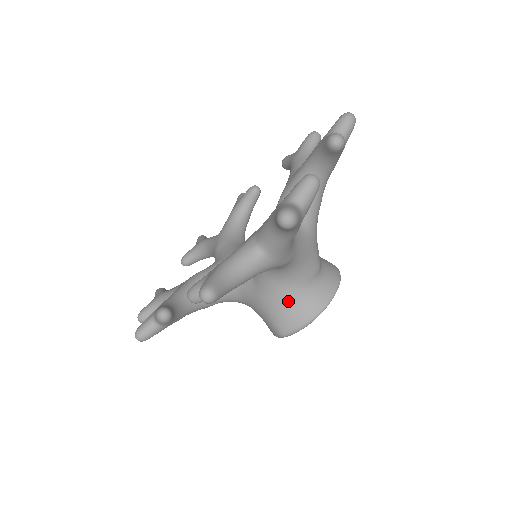
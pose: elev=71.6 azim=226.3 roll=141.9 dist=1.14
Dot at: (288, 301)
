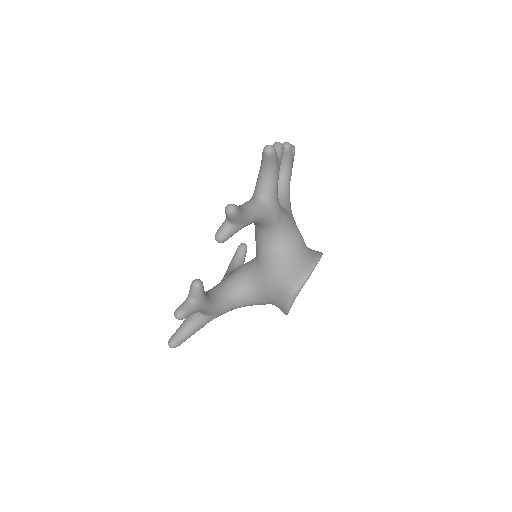
Dot at: (288, 263)
